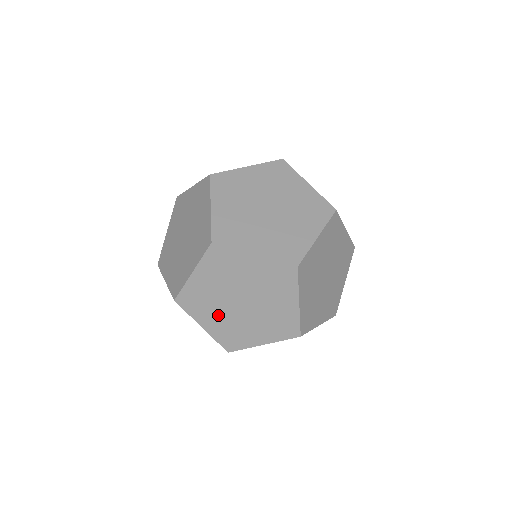
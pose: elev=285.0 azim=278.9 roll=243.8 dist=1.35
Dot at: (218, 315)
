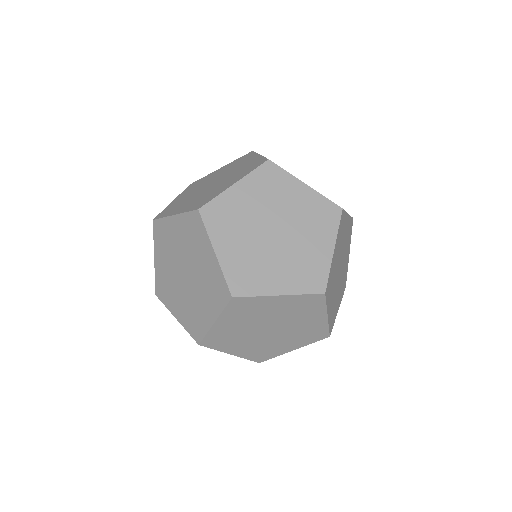
Dot at: (246, 343)
